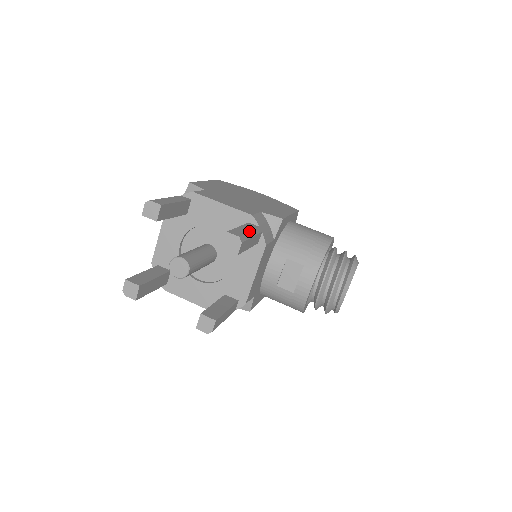
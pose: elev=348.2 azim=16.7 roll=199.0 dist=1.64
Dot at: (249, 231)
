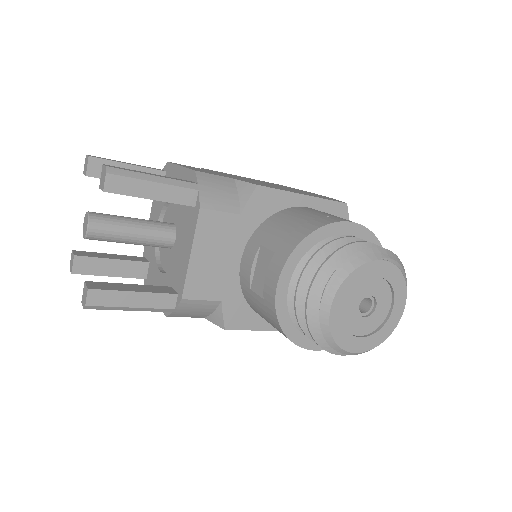
Dot at: (152, 174)
